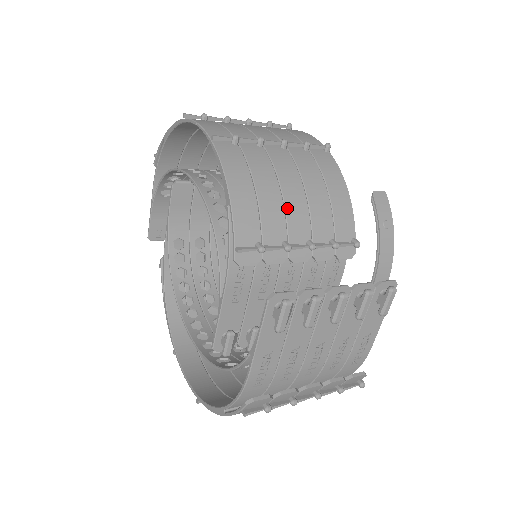
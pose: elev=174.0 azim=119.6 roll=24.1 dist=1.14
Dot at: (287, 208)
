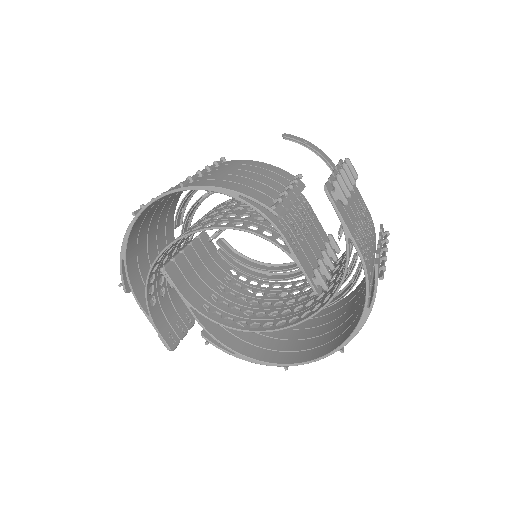
Dot at: (258, 181)
